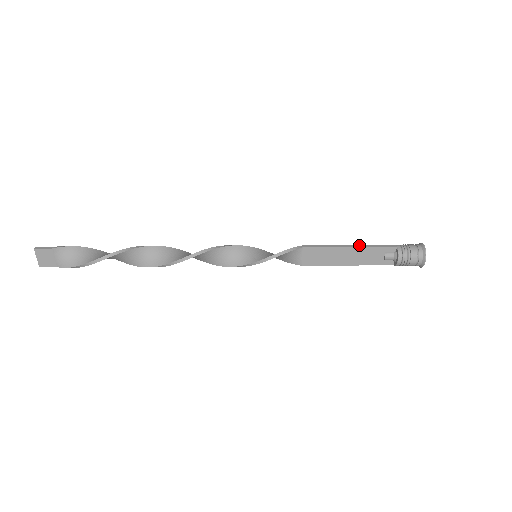
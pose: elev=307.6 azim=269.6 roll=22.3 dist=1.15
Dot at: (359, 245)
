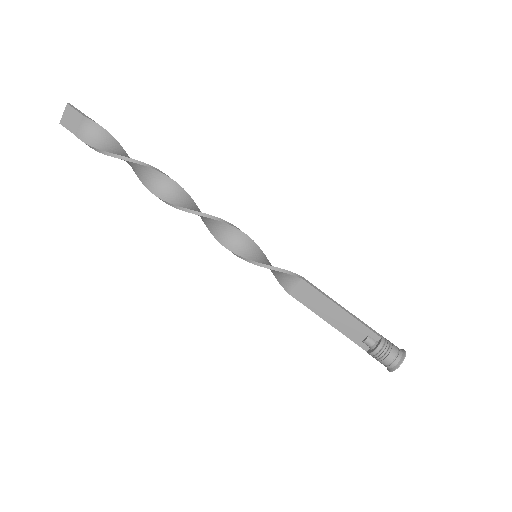
Dot at: (351, 313)
